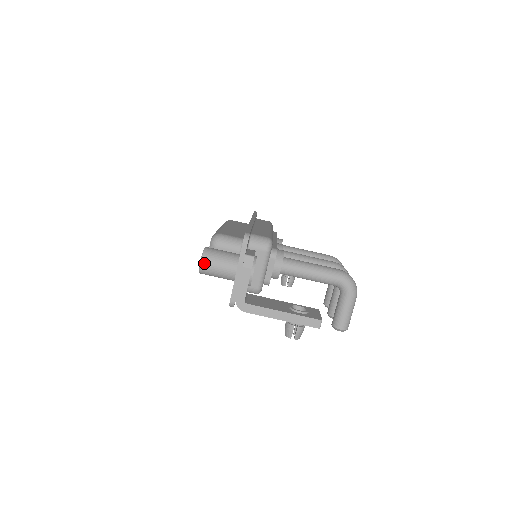
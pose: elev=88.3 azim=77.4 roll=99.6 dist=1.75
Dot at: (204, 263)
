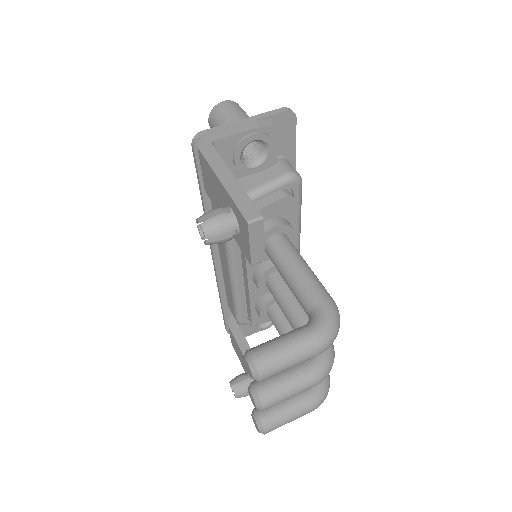
Dot at: (226, 103)
